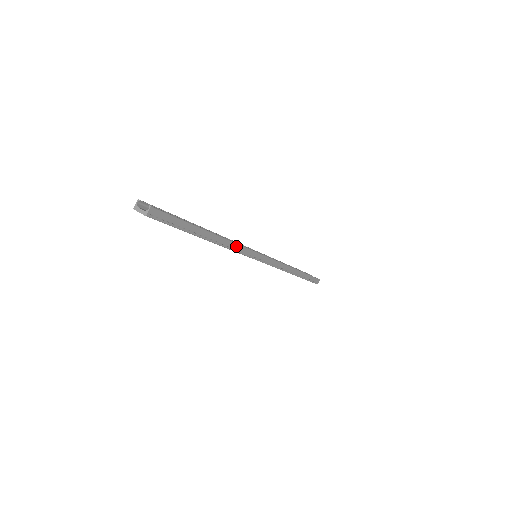
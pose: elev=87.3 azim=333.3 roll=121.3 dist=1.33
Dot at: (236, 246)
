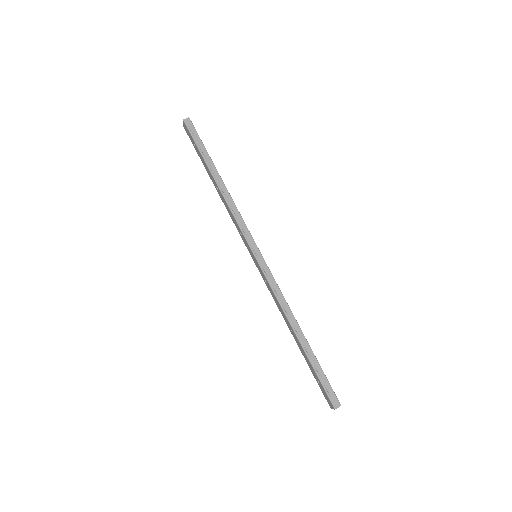
Dot at: (236, 210)
